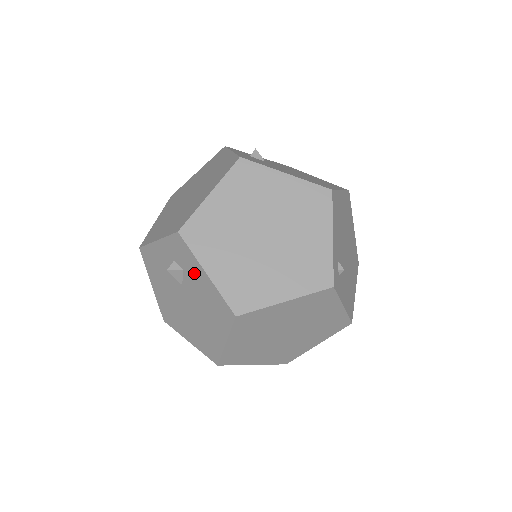
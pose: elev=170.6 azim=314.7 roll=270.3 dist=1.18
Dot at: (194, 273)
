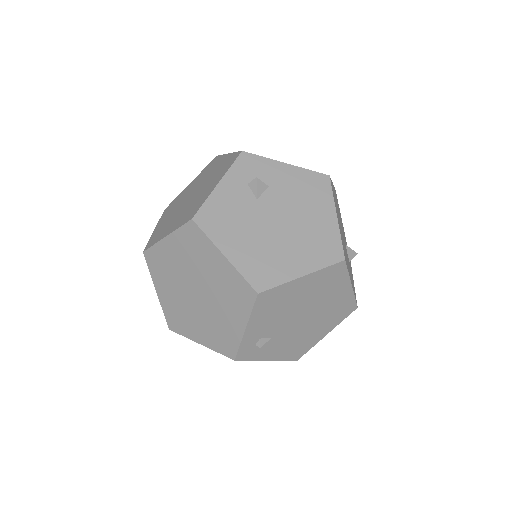
Dot at: occluded
